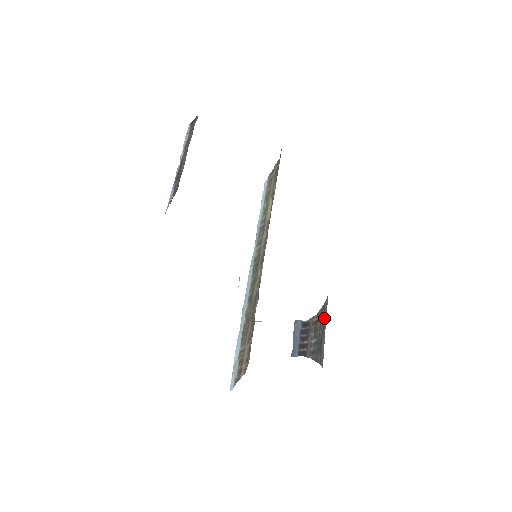
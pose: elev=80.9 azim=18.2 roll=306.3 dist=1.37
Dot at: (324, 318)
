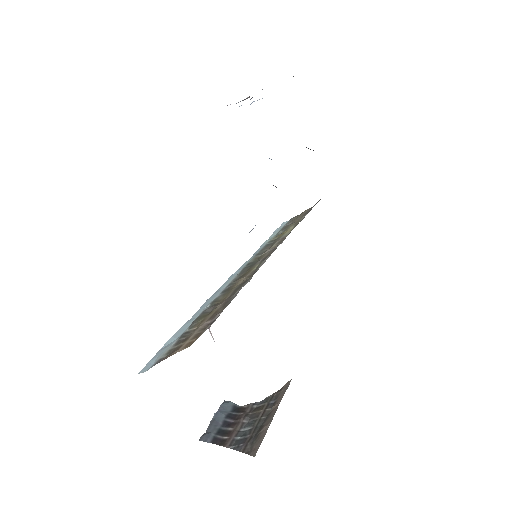
Dot at: (276, 402)
